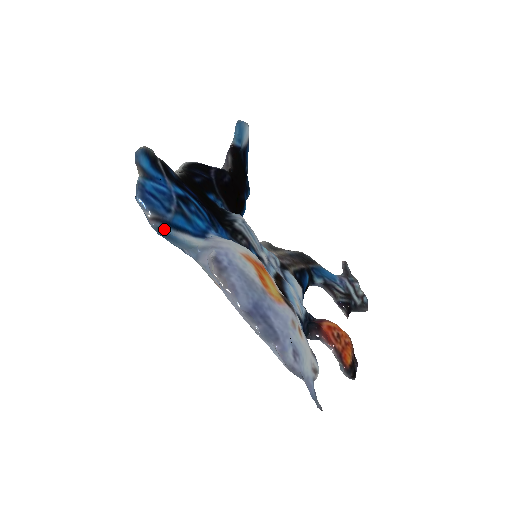
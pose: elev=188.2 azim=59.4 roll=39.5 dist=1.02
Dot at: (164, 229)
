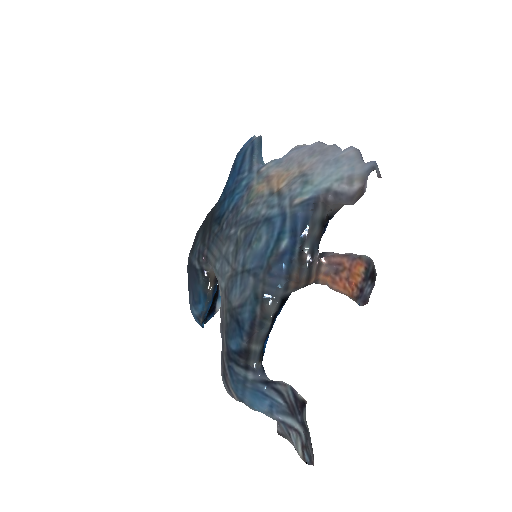
Dot at: occluded
